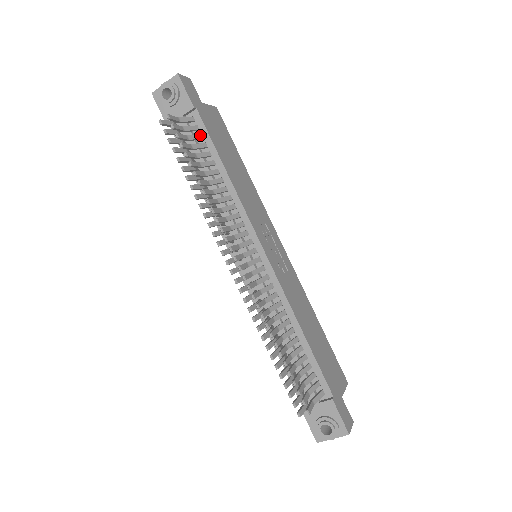
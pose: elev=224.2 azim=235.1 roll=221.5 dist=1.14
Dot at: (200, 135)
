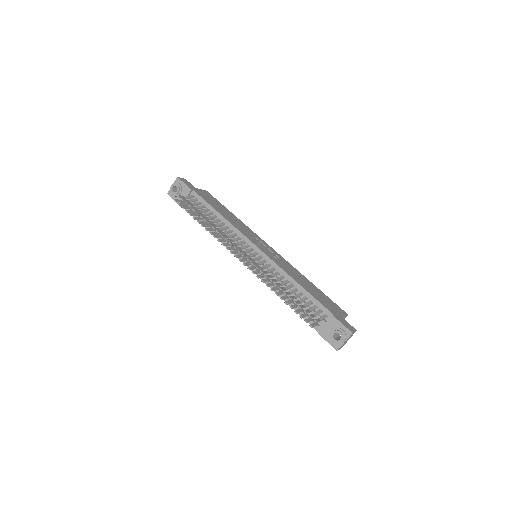
Dot at: (200, 202)
